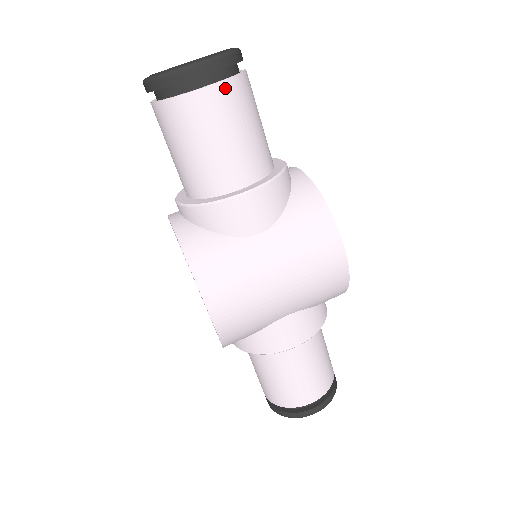
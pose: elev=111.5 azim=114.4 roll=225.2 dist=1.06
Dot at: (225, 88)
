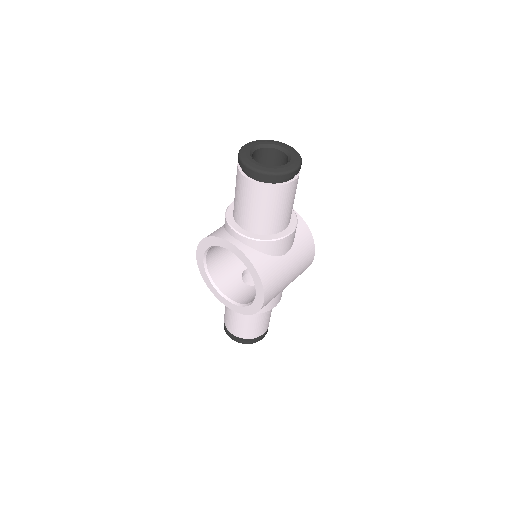
Dot at: (297, 180)
